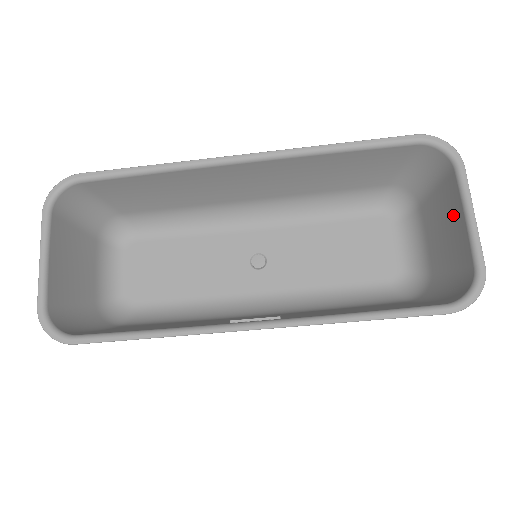
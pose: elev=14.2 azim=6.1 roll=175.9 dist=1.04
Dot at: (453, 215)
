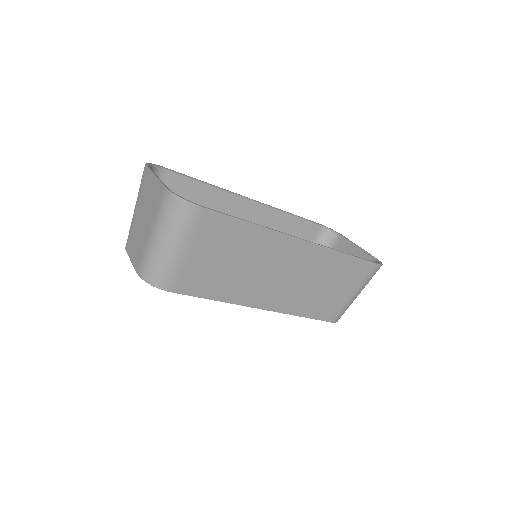
Dot at: (348, 253)
